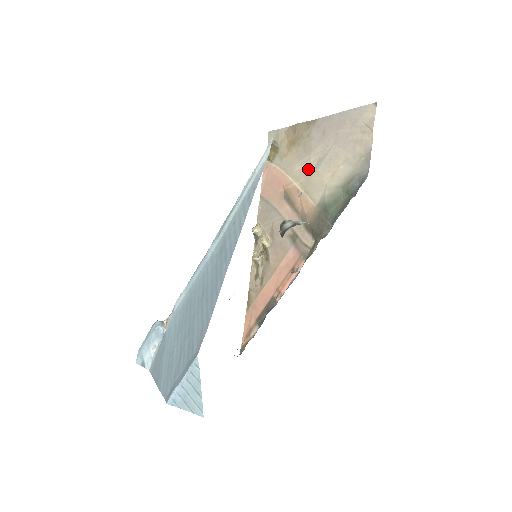
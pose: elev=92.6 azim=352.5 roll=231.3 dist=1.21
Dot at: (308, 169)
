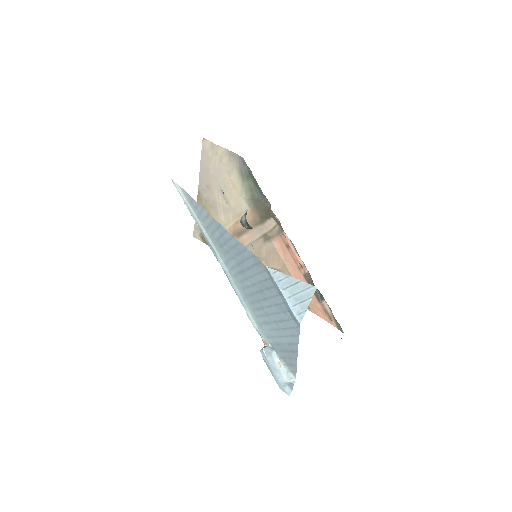
Dot at: (225, 208)
